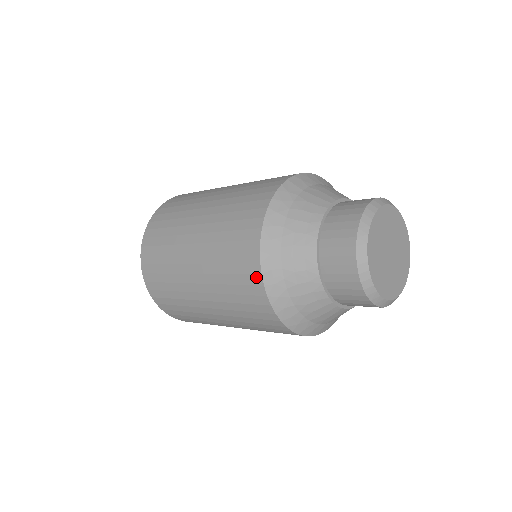
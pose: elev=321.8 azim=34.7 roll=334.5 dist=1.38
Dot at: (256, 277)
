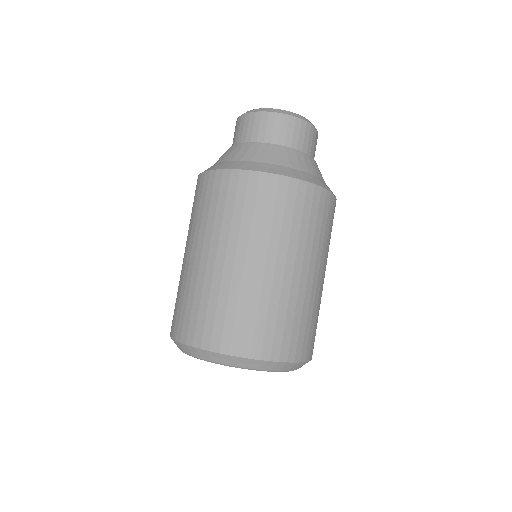
Dot at: (210, 177)
